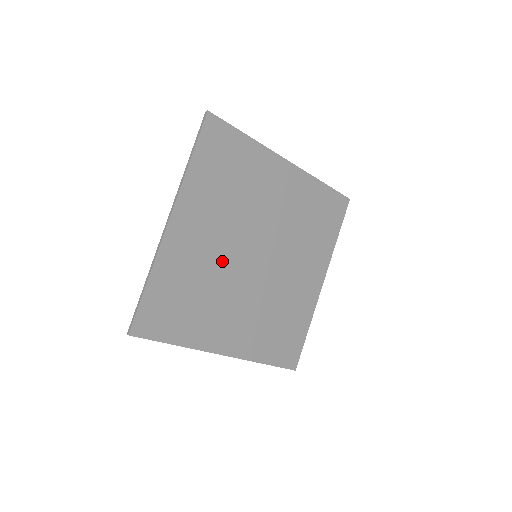
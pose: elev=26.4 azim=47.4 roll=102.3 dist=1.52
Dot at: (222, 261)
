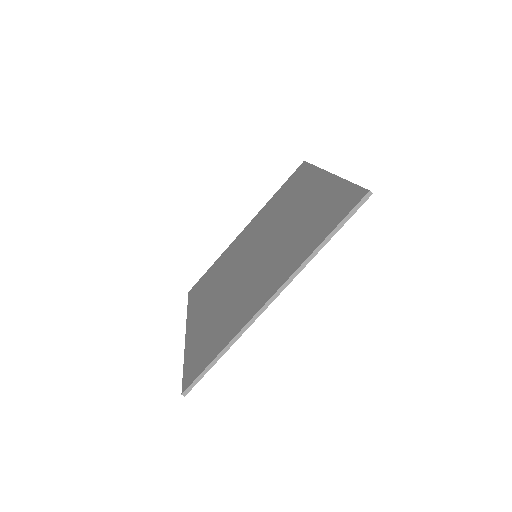
Dot at: occluded
